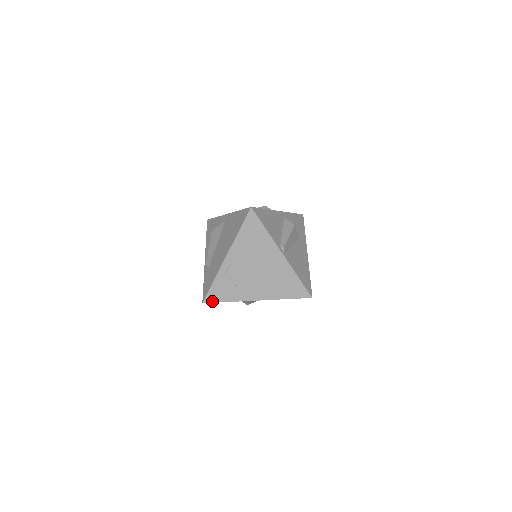
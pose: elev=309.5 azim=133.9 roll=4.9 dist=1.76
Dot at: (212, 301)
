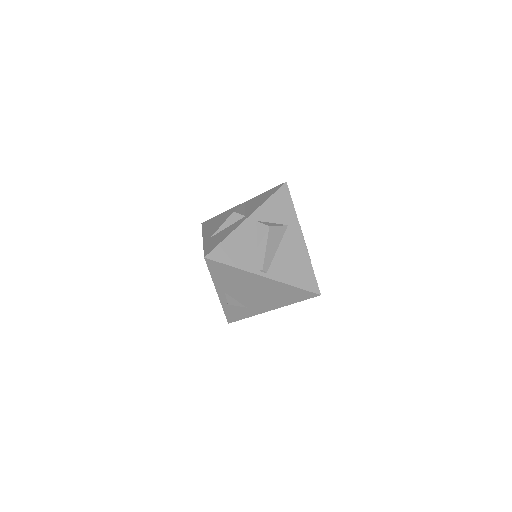
Dot at: (234, 321)
